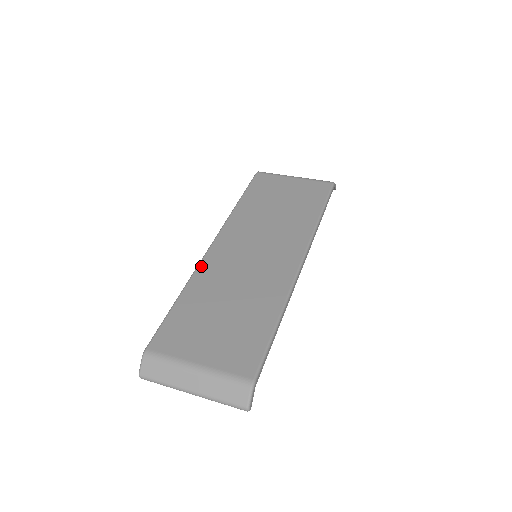
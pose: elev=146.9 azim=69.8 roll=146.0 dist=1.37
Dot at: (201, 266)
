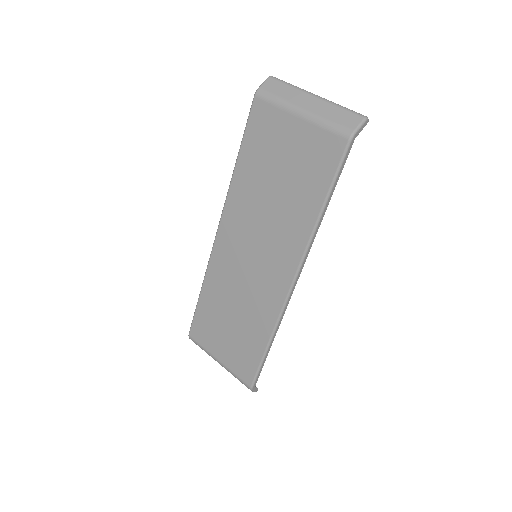
Dot at: (211, 263)
